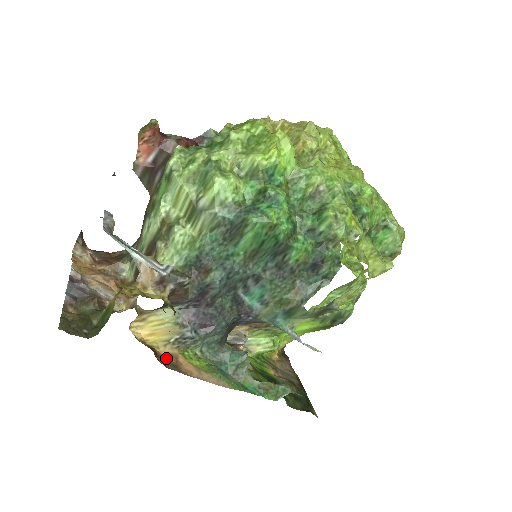
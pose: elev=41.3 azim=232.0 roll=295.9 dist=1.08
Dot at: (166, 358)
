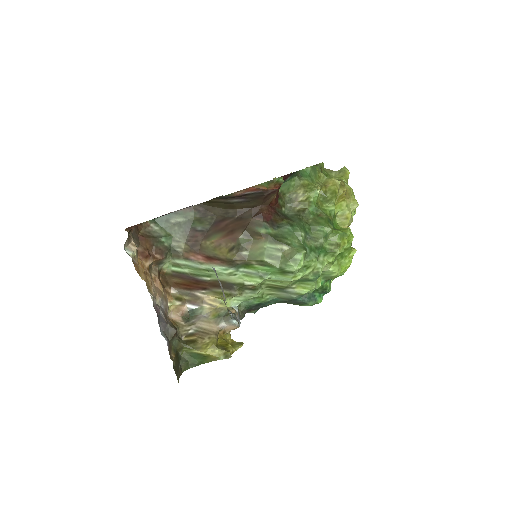
Dot at: occluded
